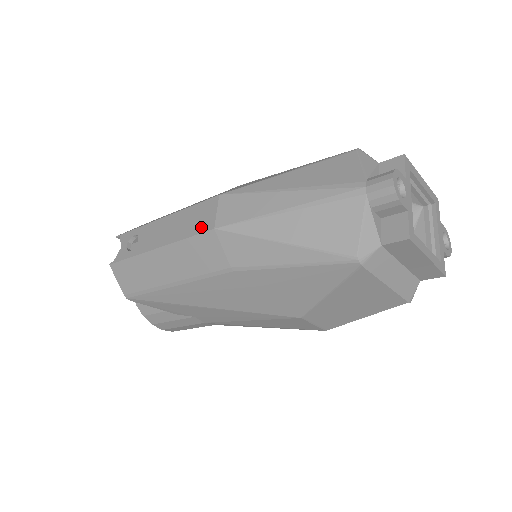
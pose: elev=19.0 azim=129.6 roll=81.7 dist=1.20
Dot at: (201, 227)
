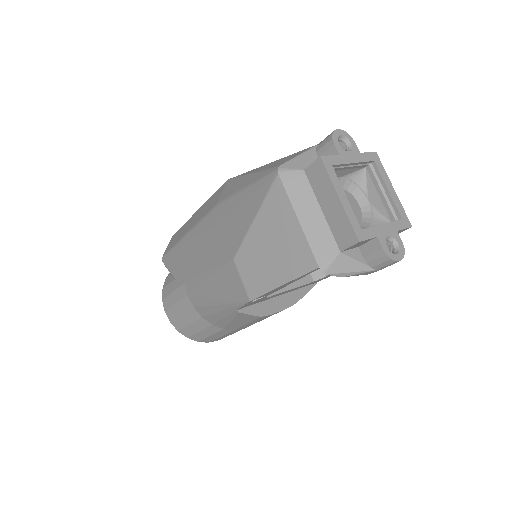
Dot at: occluded
